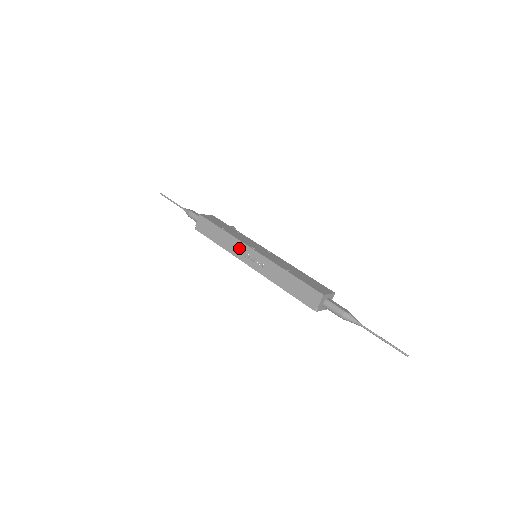
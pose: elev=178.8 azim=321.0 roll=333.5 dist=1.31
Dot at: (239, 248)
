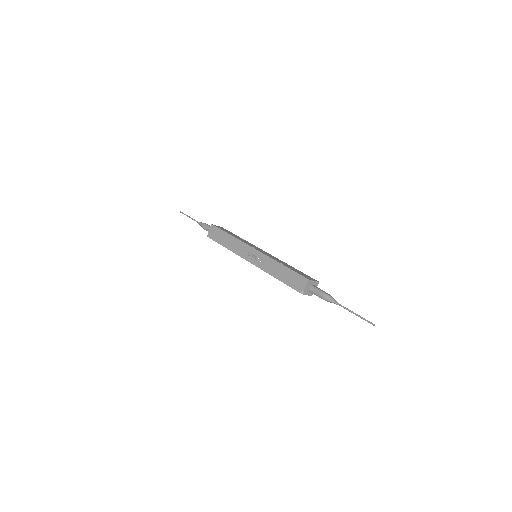
Dot at: (242, 248)
